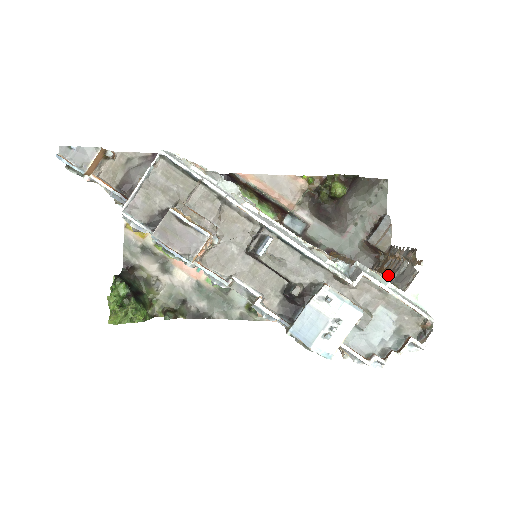
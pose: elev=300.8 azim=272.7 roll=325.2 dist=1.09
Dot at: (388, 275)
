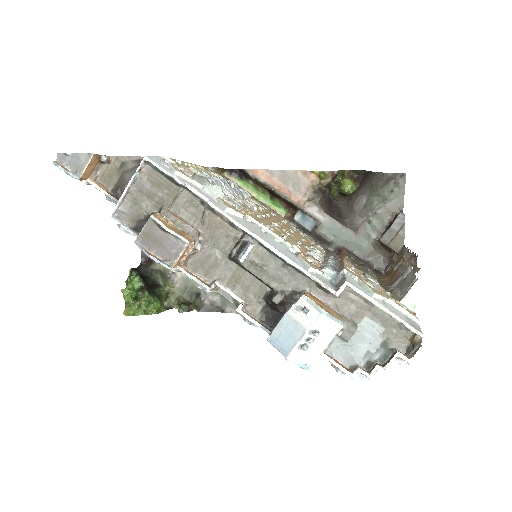
Dot at: (394, 279)
